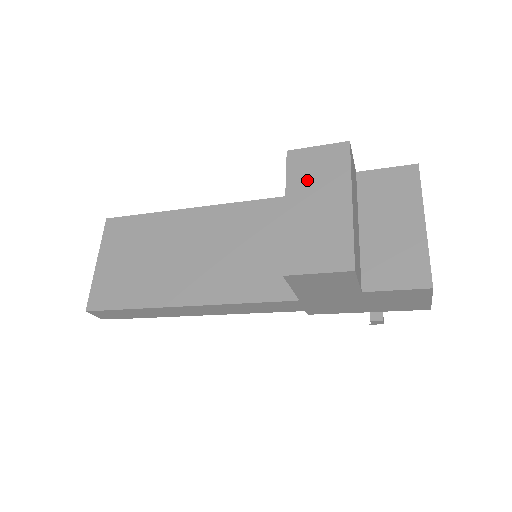
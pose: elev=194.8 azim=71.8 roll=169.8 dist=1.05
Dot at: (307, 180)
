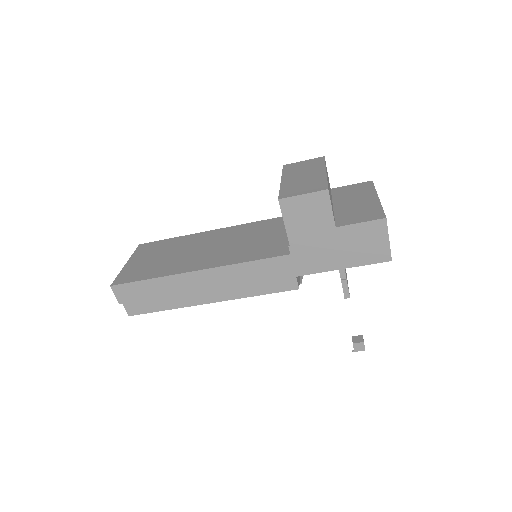
Dot at: (296, 170)
